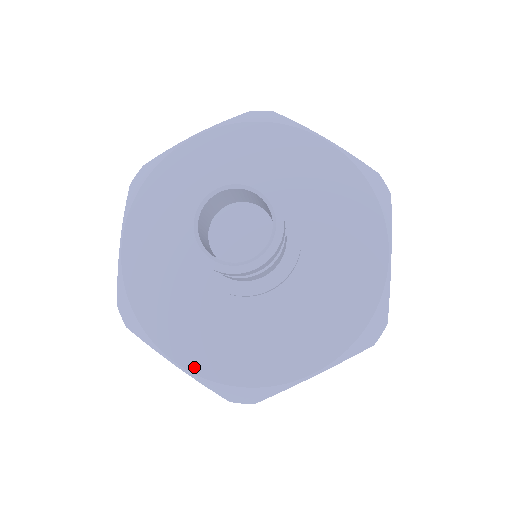
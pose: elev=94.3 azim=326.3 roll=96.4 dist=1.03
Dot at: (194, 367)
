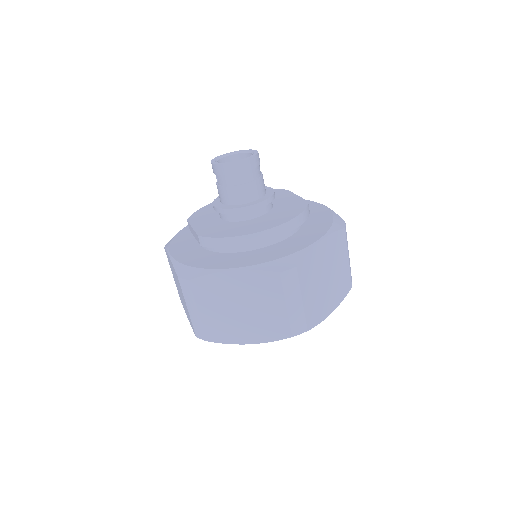
Dot at: (177, 257)
